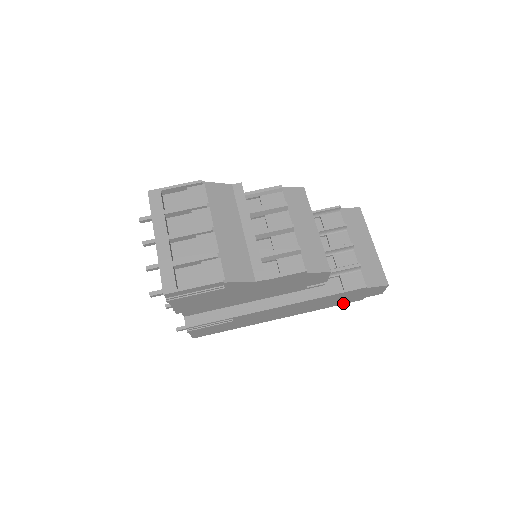
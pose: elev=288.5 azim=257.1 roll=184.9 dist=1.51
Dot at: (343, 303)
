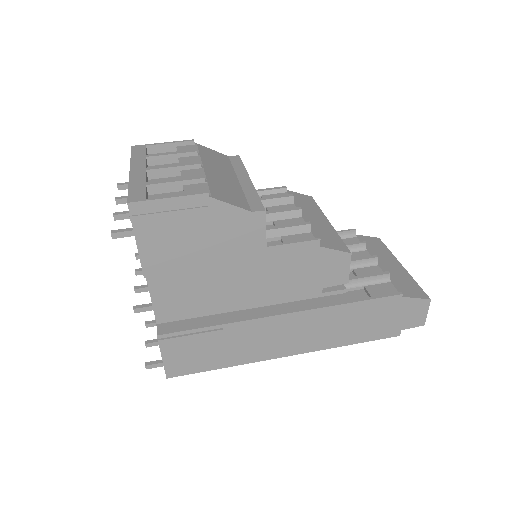
Dot at: (374, 337)
